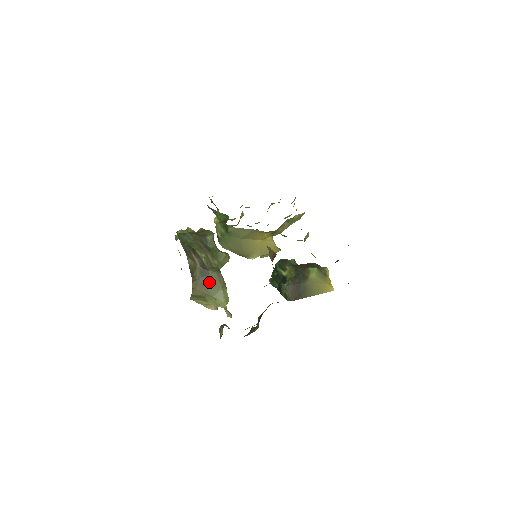
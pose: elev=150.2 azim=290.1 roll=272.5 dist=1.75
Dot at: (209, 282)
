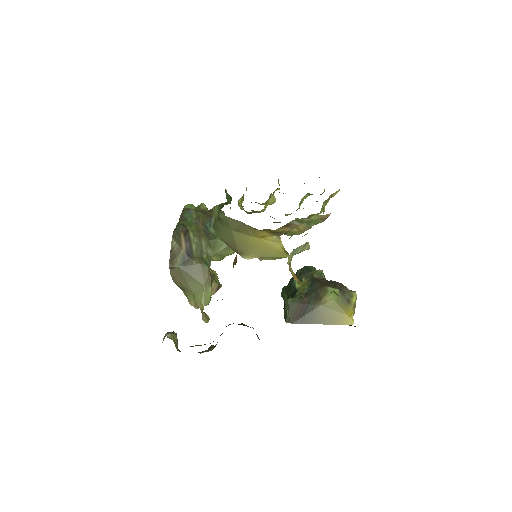
Dot at: (190, 274)
